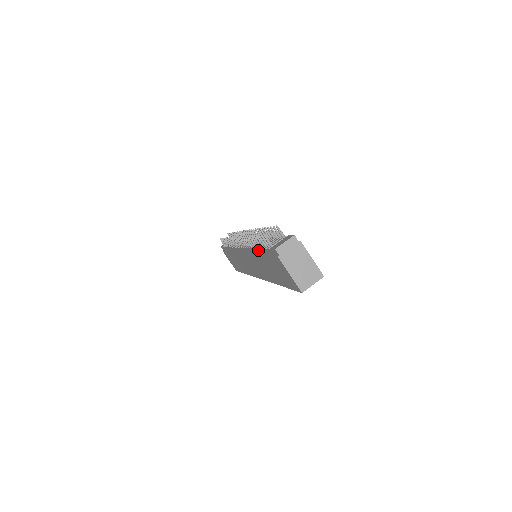
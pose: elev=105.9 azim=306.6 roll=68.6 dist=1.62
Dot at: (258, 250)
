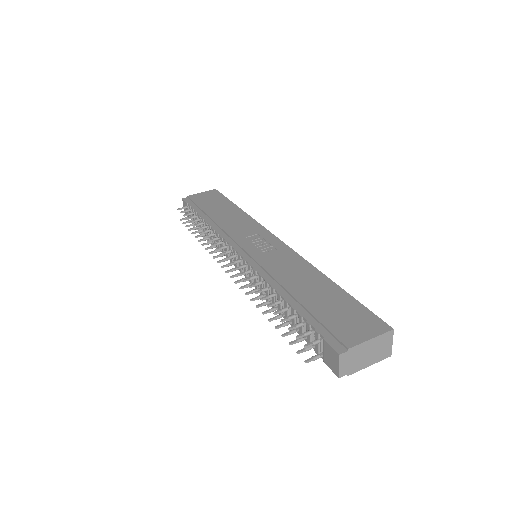
Dot at: occluded
